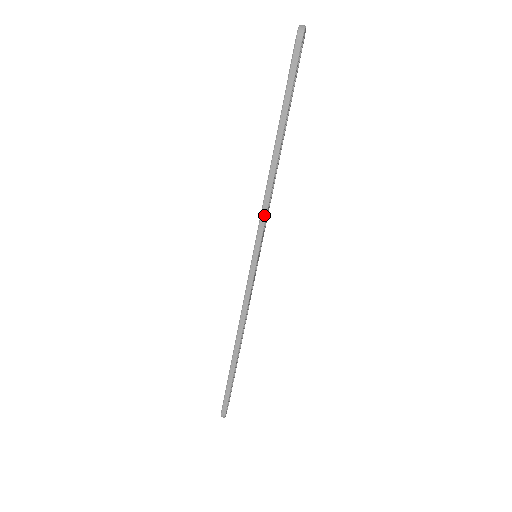
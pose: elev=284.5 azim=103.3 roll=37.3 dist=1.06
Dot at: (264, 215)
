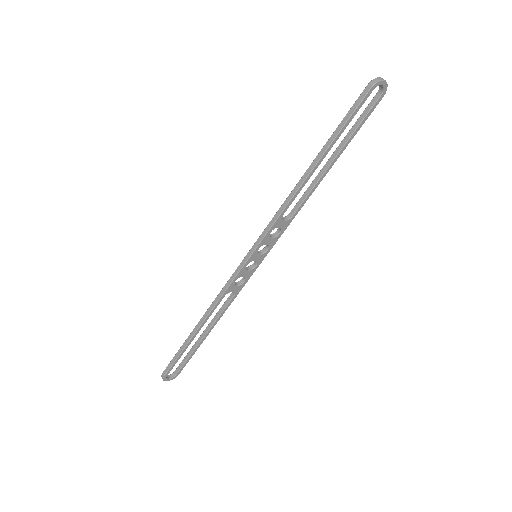
Dot at: (274, 220)
